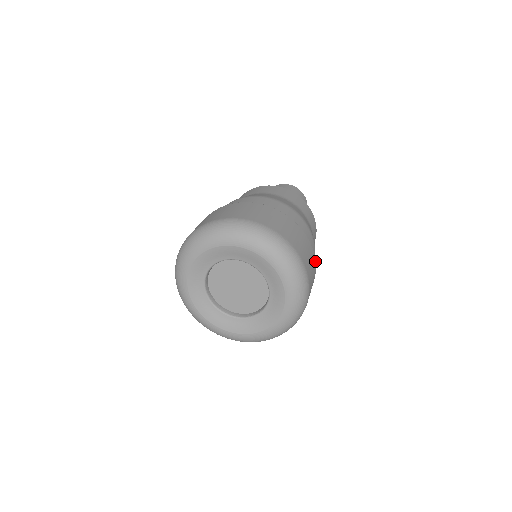
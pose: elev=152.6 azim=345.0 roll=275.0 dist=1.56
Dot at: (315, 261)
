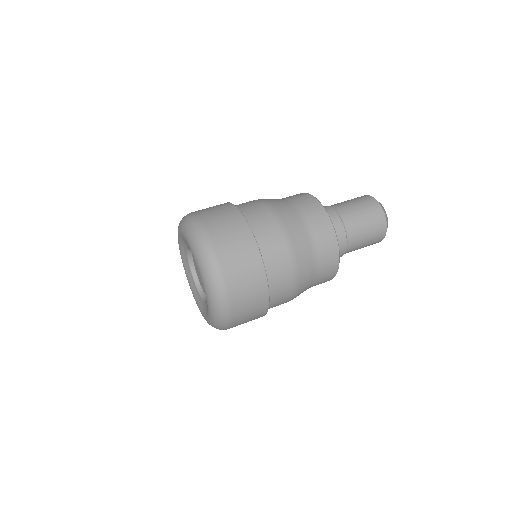
Dot at: (268, 306)
